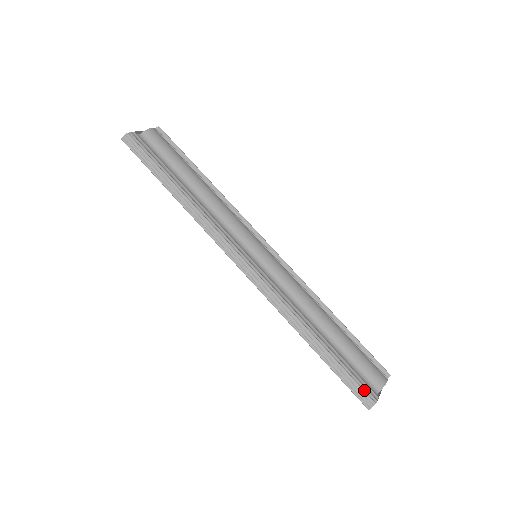
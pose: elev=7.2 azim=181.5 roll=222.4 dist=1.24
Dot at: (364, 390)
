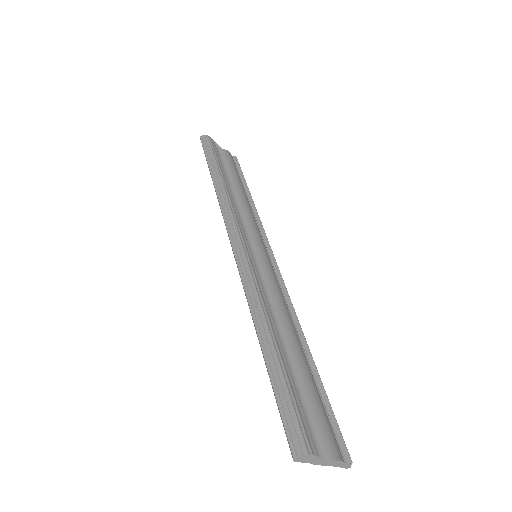
Dot at: (301, 428)
